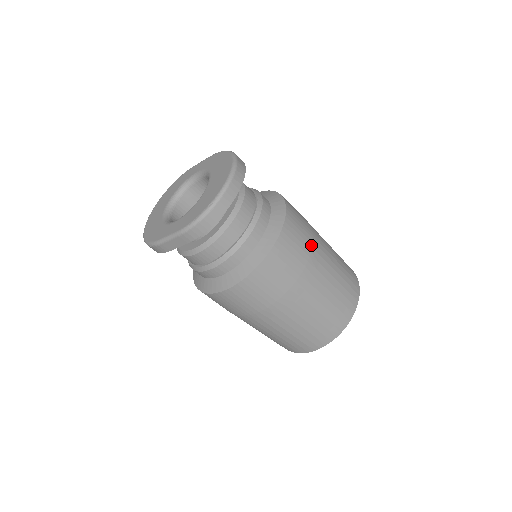
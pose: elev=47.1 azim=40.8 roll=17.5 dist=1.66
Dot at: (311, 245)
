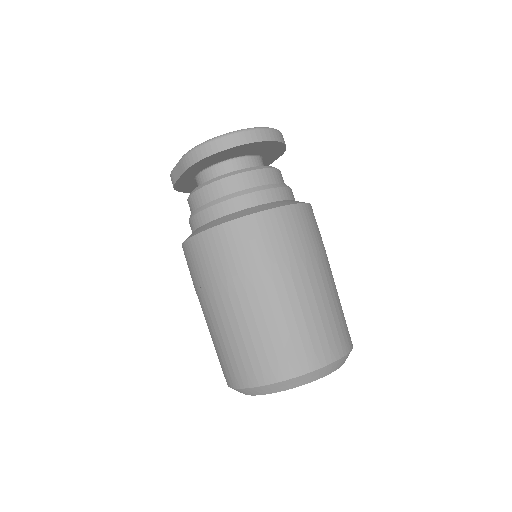
Dot at: (296, 254)
